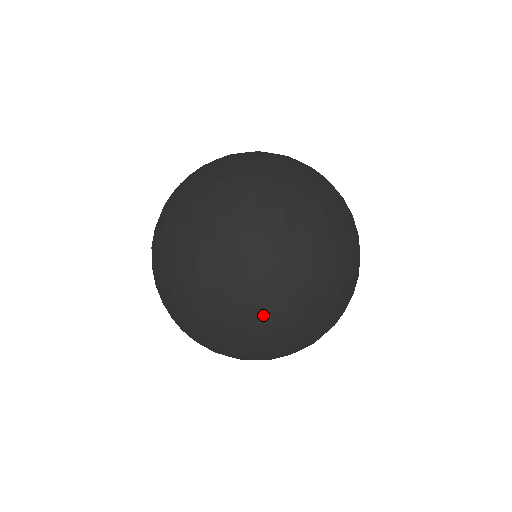
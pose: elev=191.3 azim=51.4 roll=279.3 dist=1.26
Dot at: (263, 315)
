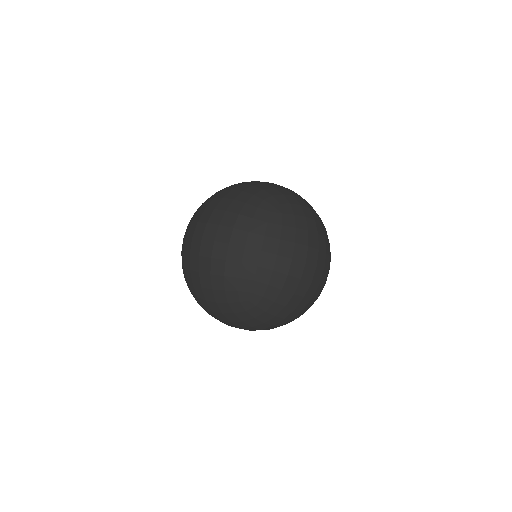
Dot at: (241, 302)
